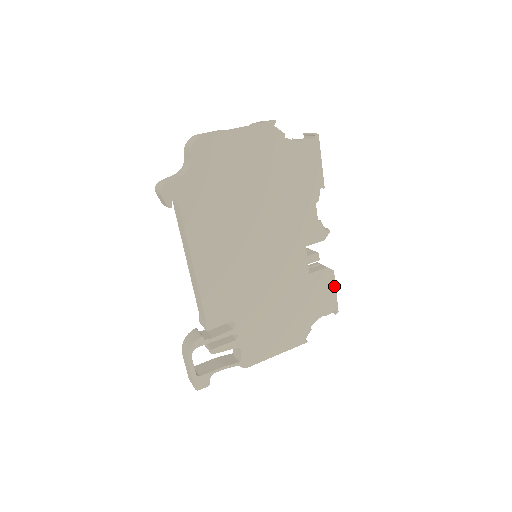
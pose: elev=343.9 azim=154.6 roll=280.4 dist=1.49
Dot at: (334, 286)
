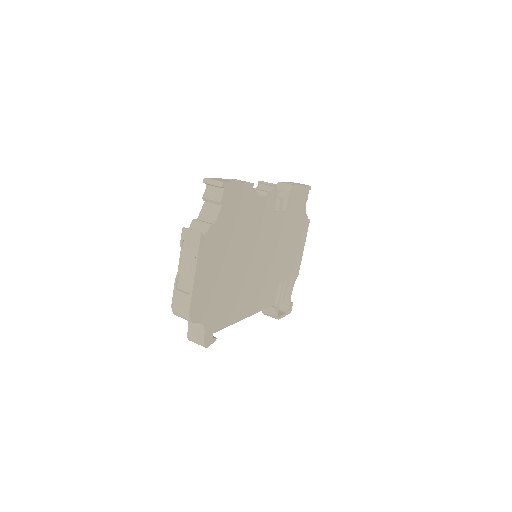
Dot at: (299, 187)
